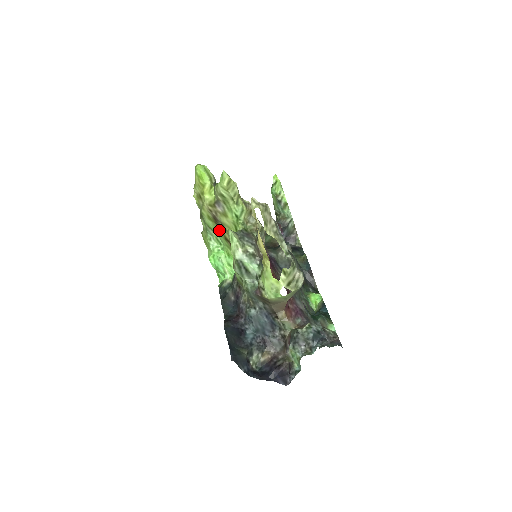
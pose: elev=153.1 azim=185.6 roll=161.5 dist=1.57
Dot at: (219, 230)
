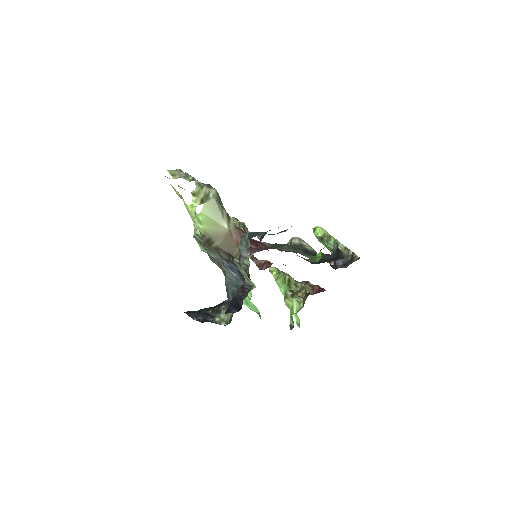
Dot at: occluded
